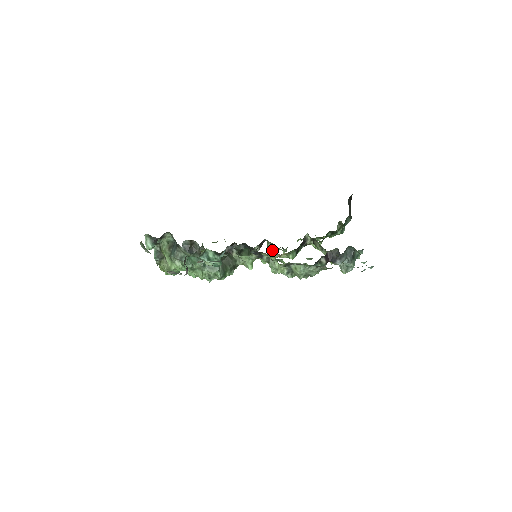
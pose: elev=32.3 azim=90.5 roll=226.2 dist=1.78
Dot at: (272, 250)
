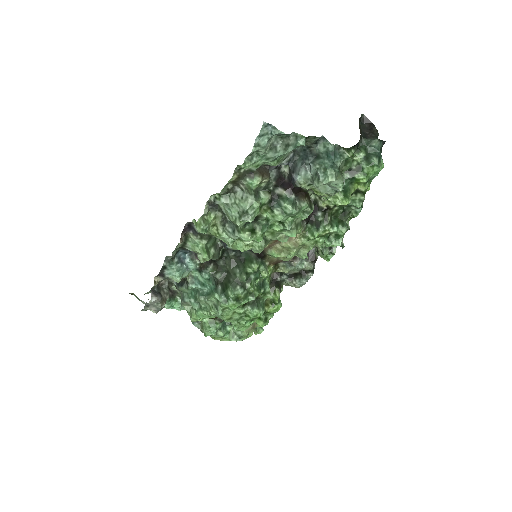
Dot at: (319, 253)
